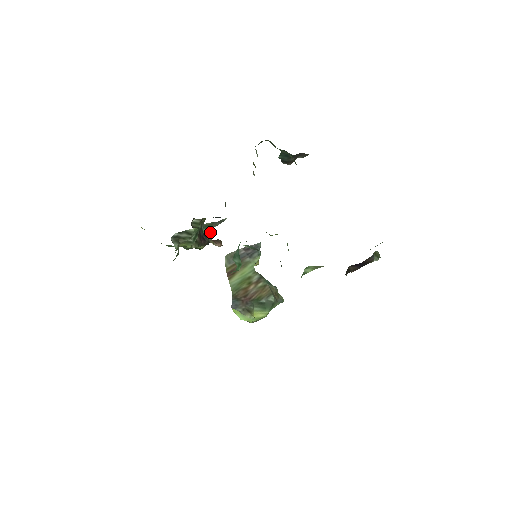
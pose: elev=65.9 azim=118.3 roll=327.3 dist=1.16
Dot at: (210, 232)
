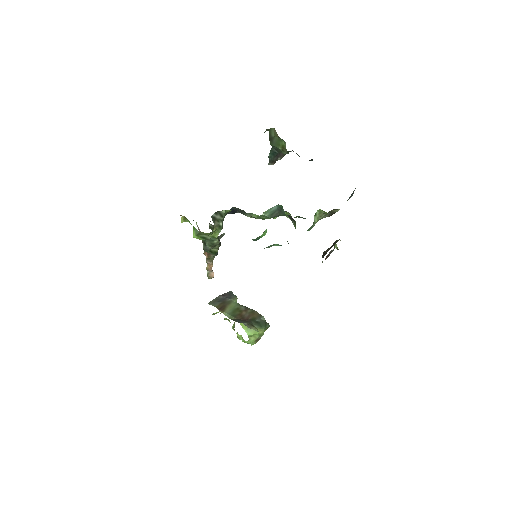
Dot at: occluded
